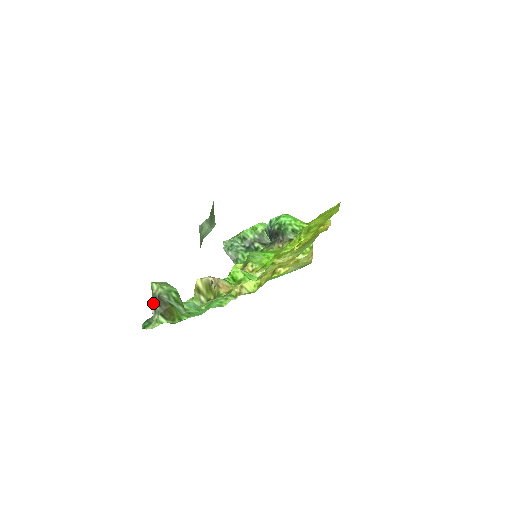
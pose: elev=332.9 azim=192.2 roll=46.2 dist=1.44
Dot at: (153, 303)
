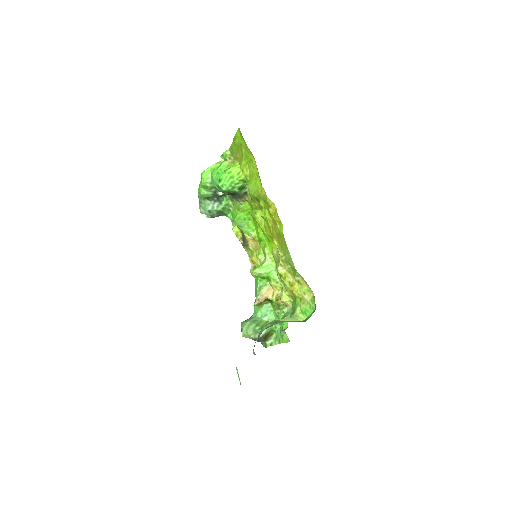
Dot at: occluded
